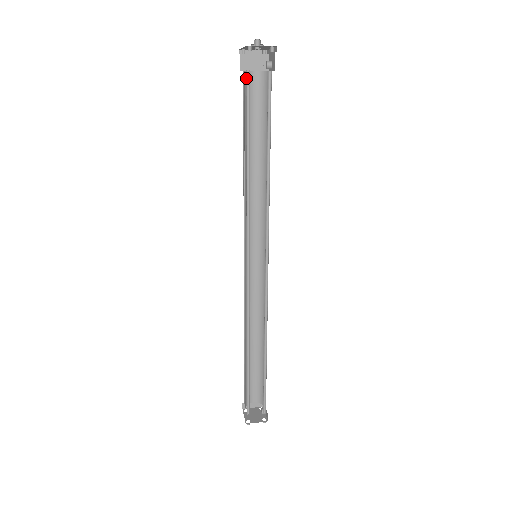
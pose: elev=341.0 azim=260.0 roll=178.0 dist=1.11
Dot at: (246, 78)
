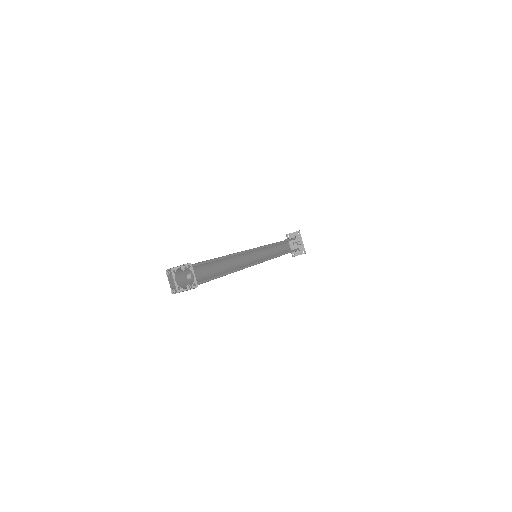
Dot at: (285, 242)
